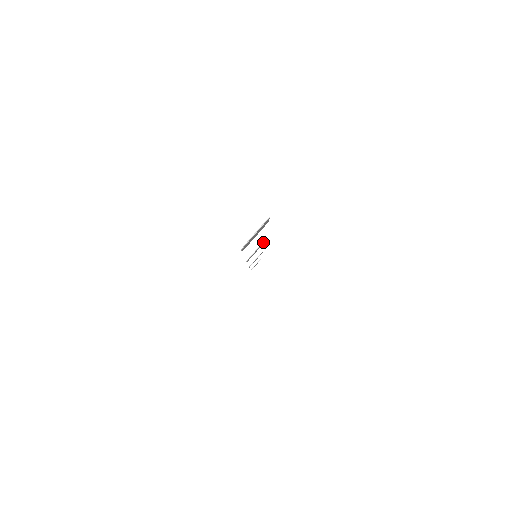
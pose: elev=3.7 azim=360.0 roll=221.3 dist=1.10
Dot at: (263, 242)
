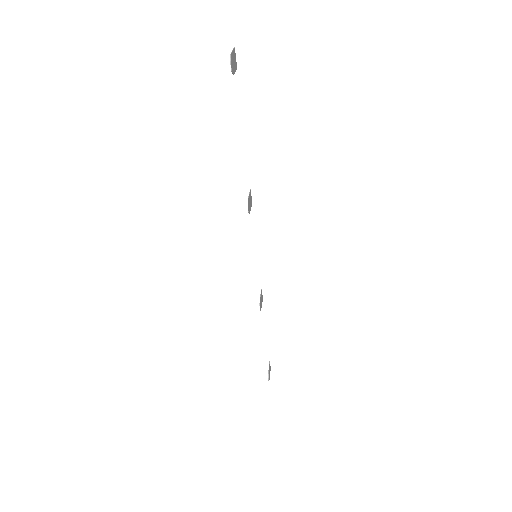
Dot at: (250, 192)
